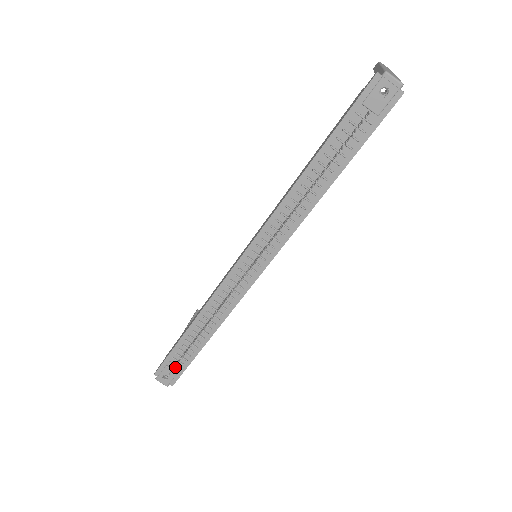
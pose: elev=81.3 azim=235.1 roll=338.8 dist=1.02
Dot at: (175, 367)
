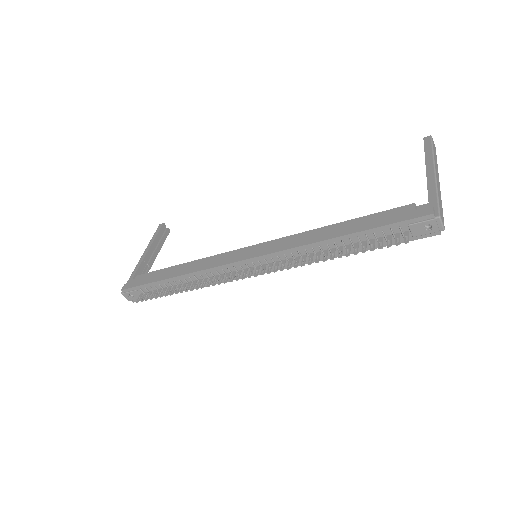
Dot at: (143, 293)
